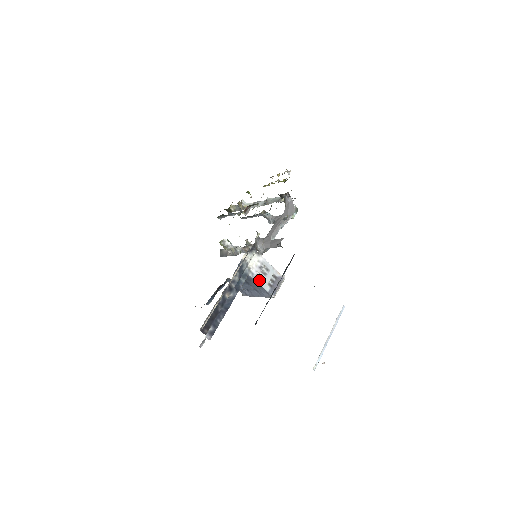
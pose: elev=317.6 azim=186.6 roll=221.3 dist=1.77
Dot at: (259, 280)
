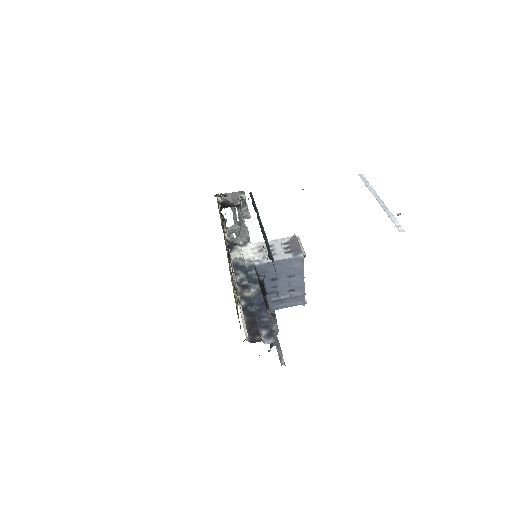
Dot at: occluded
